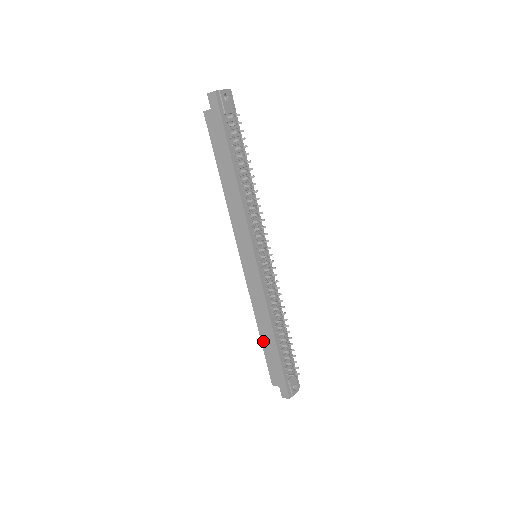
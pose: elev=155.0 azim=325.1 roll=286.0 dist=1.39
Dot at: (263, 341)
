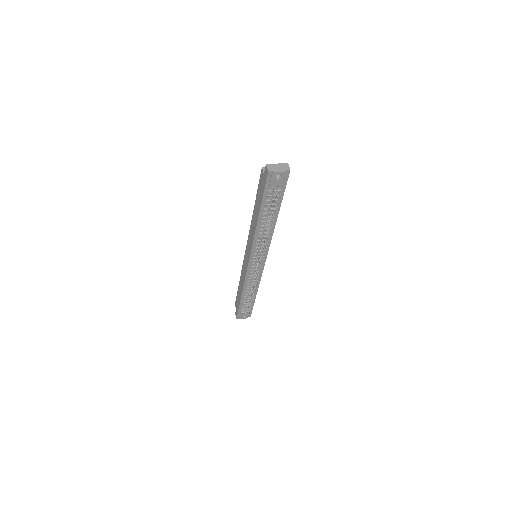
Dot at: (239, 288)
